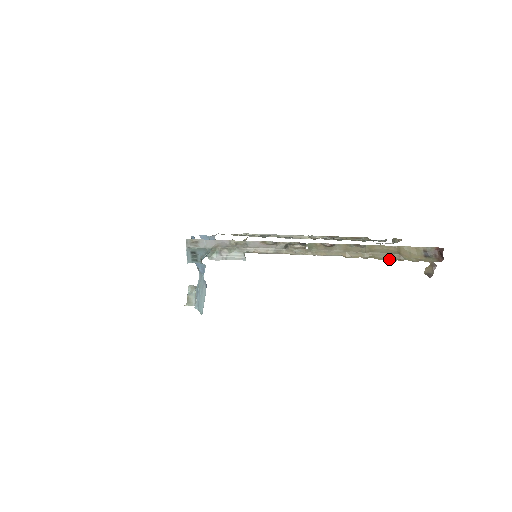
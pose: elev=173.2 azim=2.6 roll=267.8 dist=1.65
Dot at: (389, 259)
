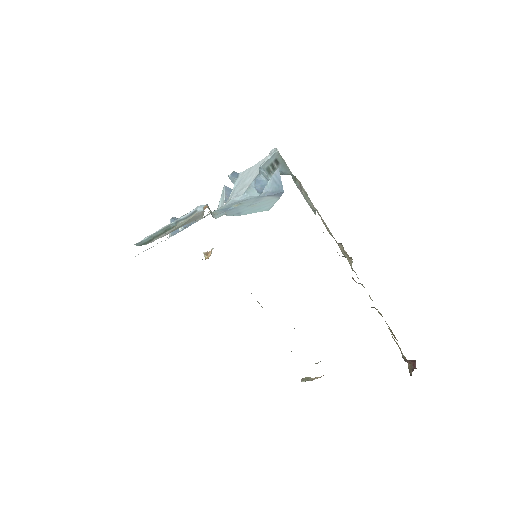
Dot at: (391, 332)
